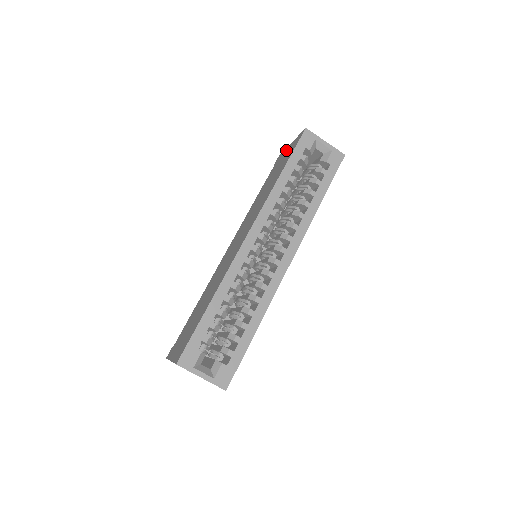
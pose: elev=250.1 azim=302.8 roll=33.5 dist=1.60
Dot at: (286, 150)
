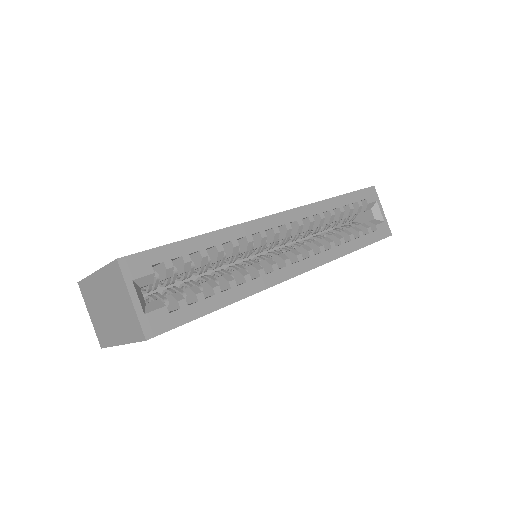
Dot at: occluded
